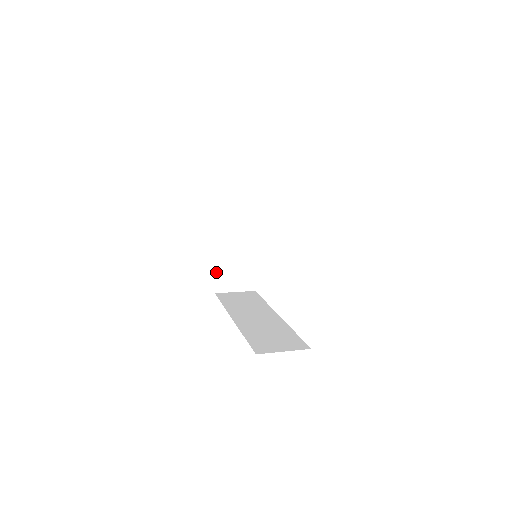
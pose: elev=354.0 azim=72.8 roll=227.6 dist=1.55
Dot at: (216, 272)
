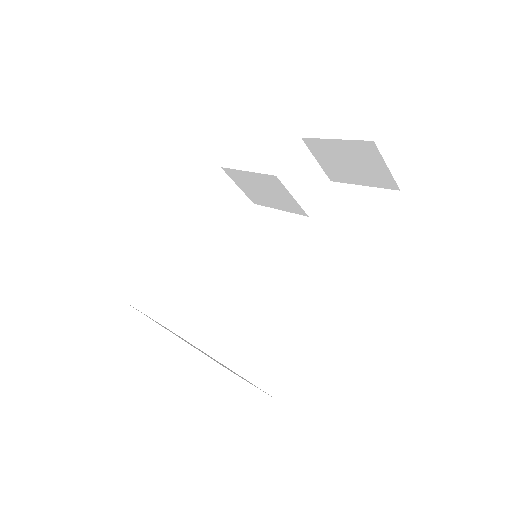
Dot at: occluded
